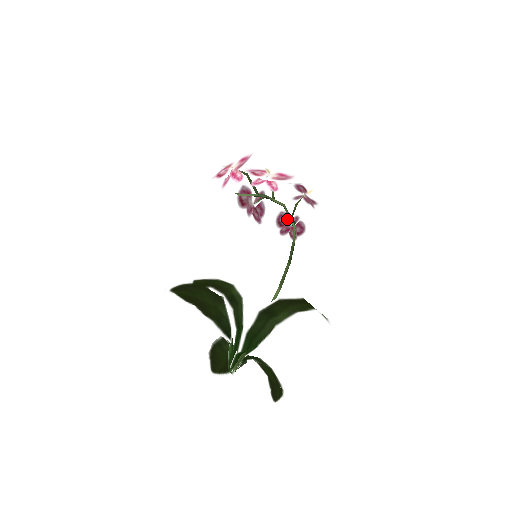
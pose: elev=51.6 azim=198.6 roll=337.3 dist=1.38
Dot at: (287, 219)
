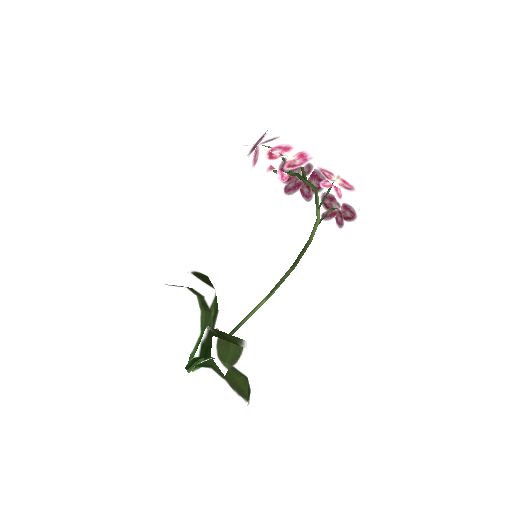
Dot at: (332, 201)
